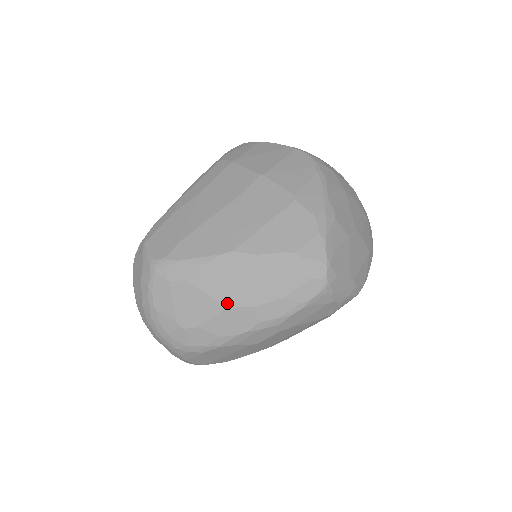
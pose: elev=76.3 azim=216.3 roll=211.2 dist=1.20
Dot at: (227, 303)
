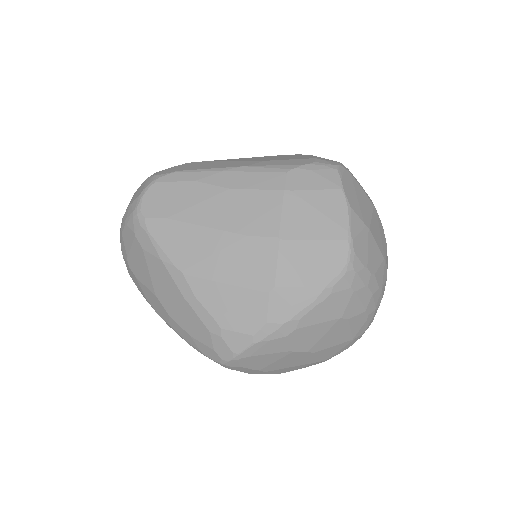
Dot at: (157, 293)
